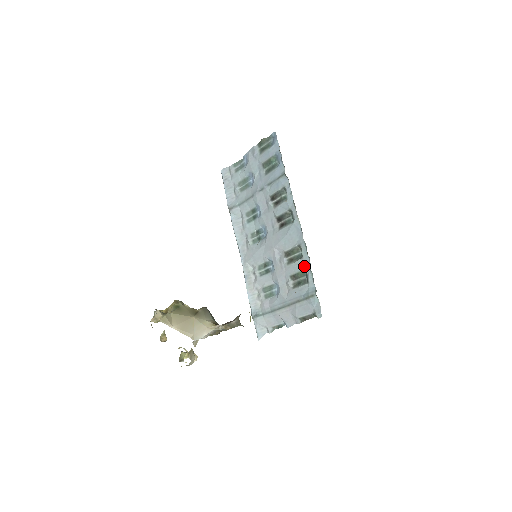
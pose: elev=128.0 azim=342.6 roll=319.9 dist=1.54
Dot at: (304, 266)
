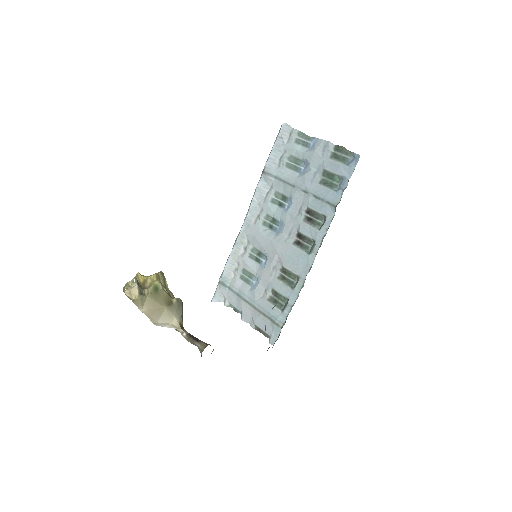
Dot at: (289, 296)
